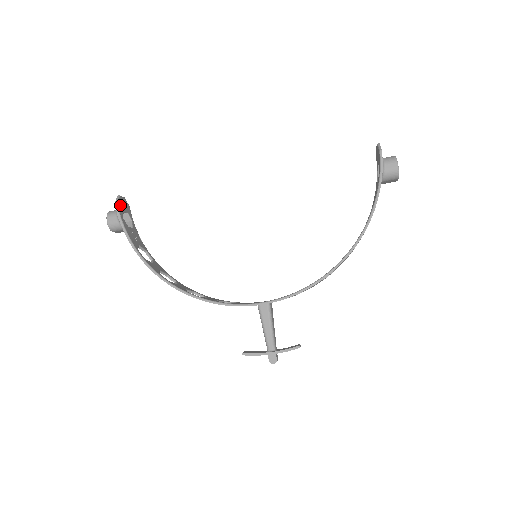
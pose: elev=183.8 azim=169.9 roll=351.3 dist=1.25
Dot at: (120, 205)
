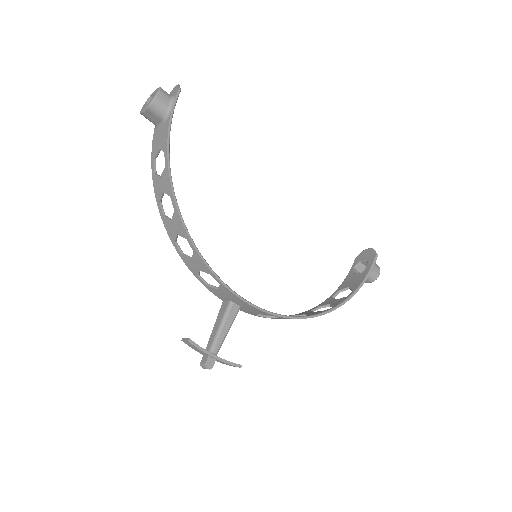
Dot at: occluded
